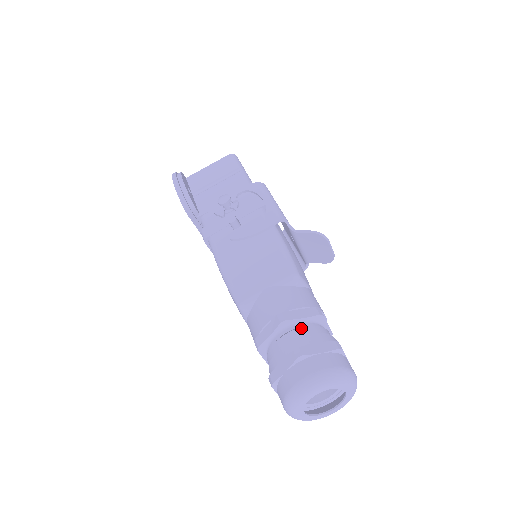
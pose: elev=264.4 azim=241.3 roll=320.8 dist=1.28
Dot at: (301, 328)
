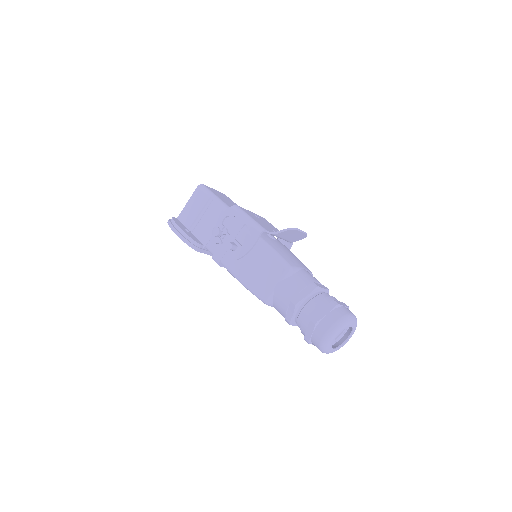
Dot at: (309, 303)
